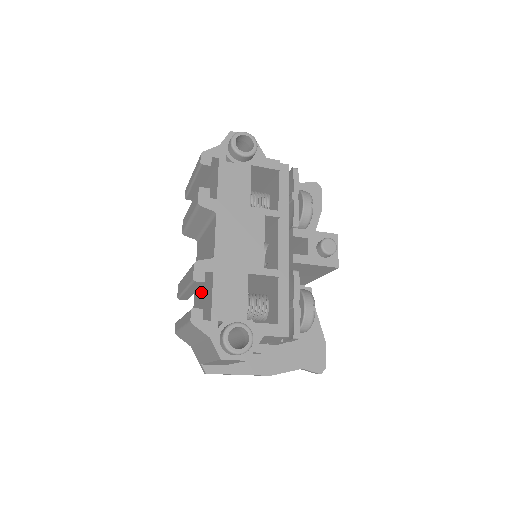
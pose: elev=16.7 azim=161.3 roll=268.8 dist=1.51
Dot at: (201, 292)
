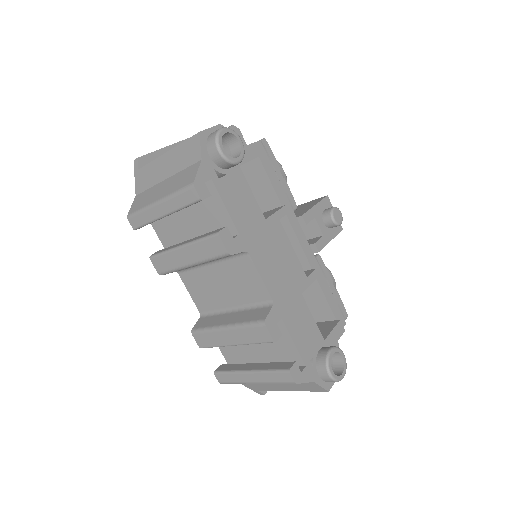
Dot at: occluded
